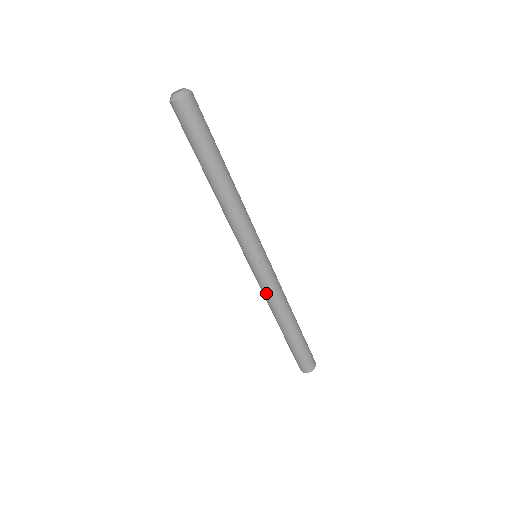
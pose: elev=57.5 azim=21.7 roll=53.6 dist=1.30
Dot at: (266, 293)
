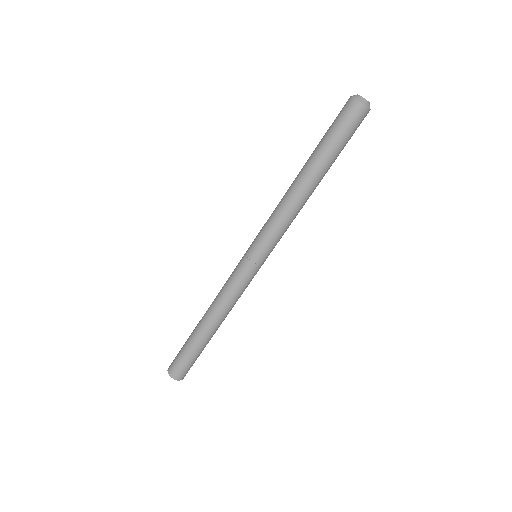
Dot at: (226, 284)
